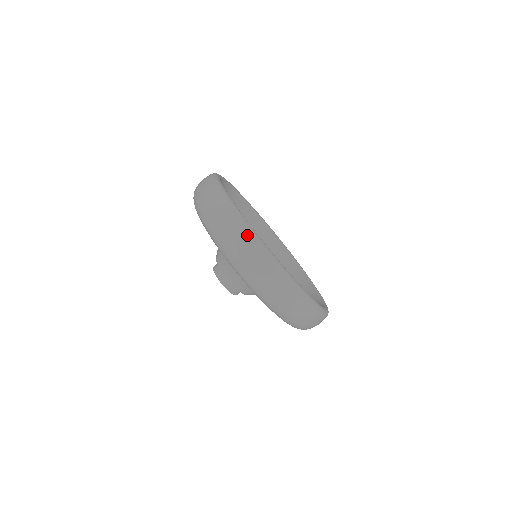
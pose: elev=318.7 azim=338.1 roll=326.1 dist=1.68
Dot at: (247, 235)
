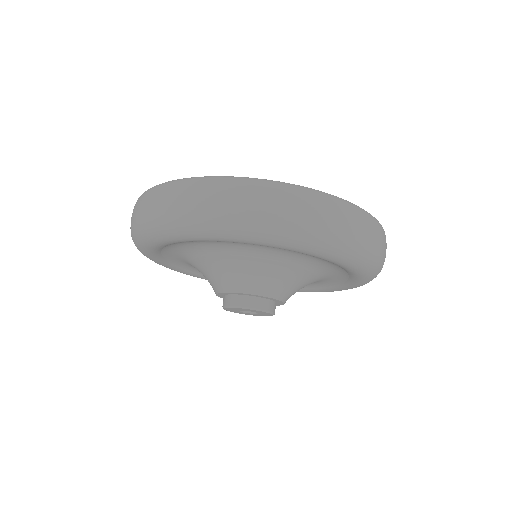
Dot at: (319, 197)
